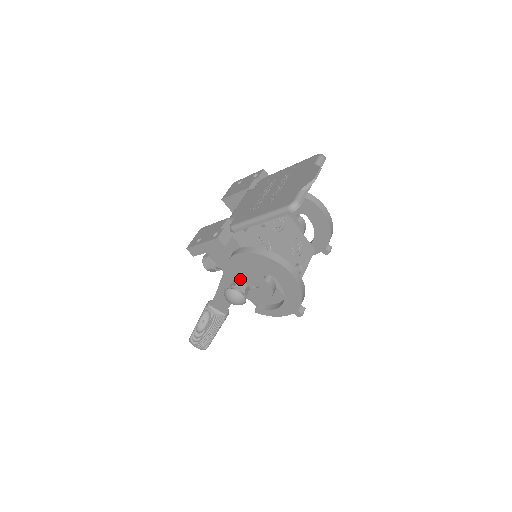
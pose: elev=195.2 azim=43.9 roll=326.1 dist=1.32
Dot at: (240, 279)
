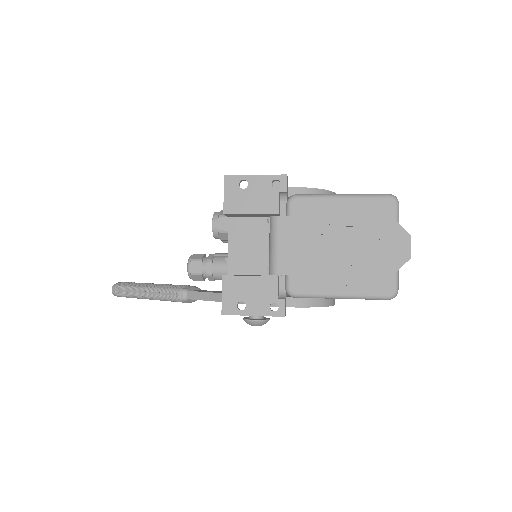
Dot at: occluded
